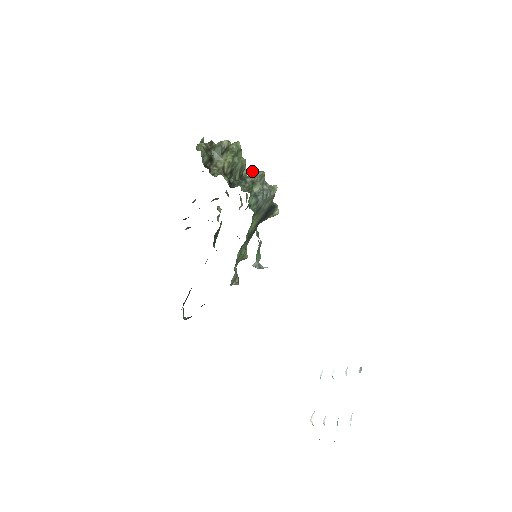
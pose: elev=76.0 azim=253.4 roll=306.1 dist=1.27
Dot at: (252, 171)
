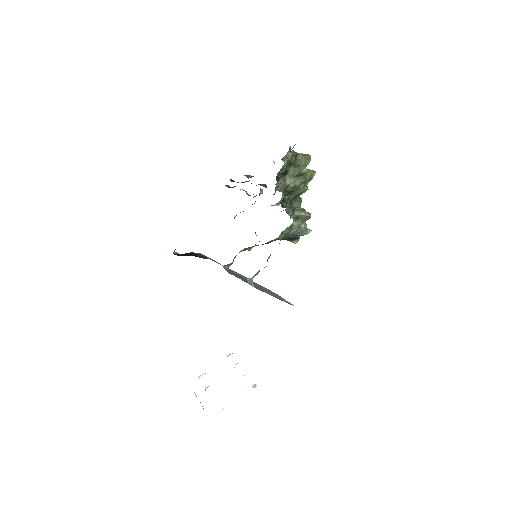
Dot at: occluded
